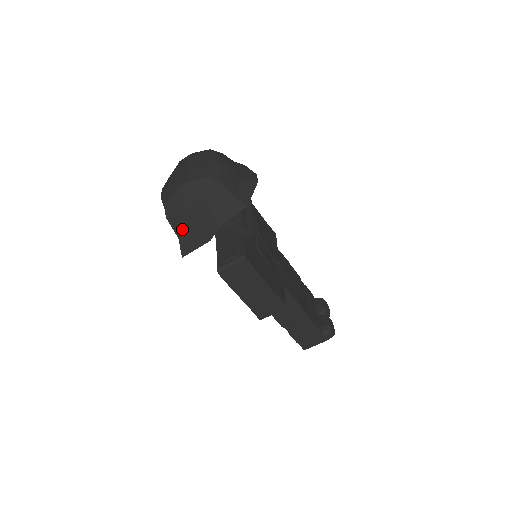
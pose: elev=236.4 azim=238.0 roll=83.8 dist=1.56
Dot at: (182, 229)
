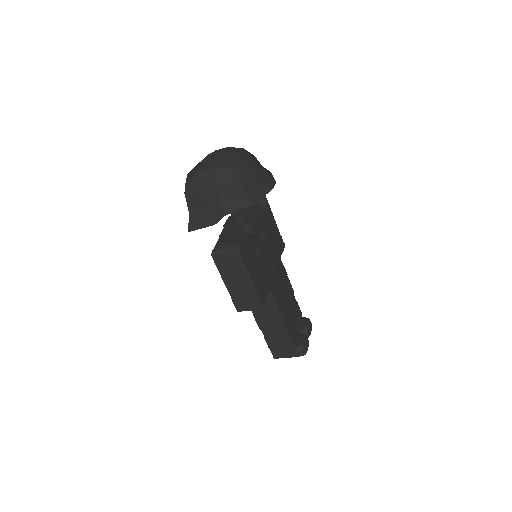
Dot at: (195, 207)
